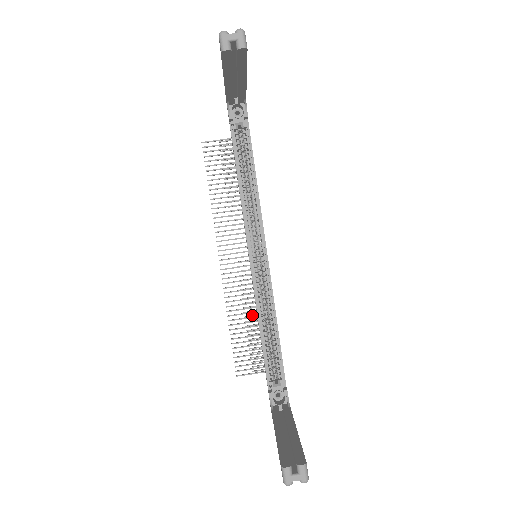
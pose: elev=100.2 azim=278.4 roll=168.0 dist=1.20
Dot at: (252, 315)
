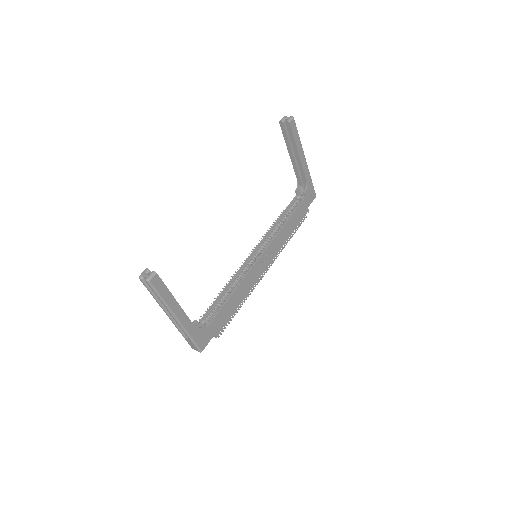
Dot at: occluded
